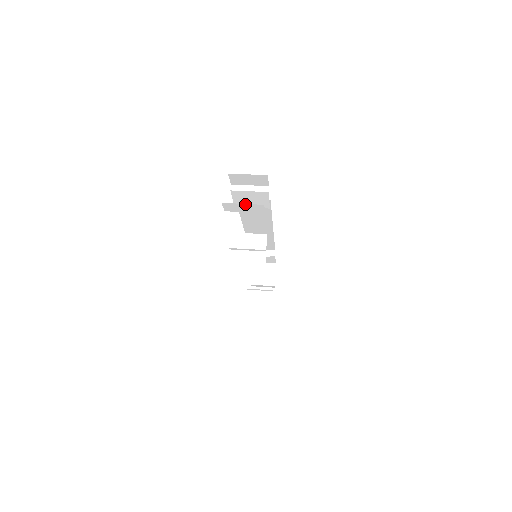
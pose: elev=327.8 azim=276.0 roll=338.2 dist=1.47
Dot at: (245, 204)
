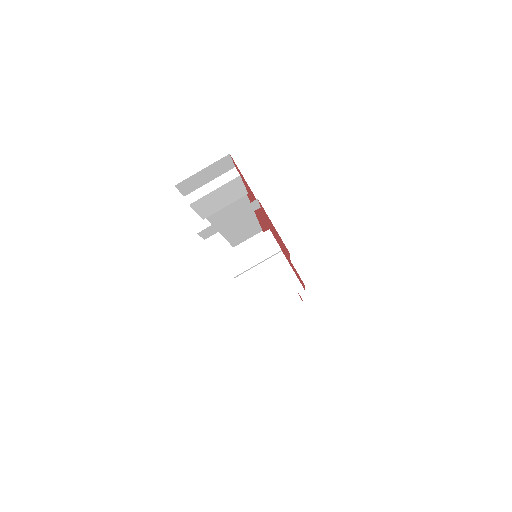
Dot at: (230, 214)
